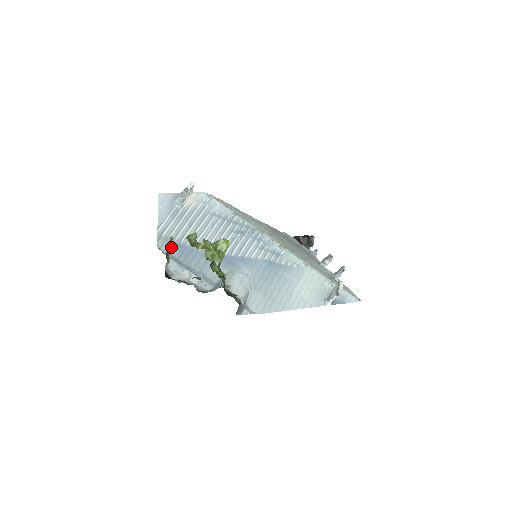
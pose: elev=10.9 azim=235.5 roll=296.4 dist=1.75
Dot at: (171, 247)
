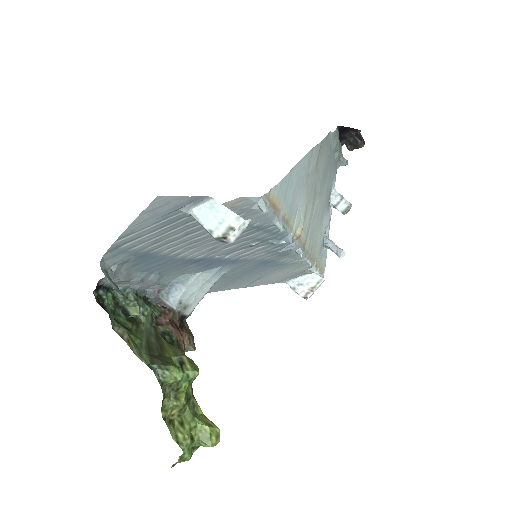
Dot at: (128, 258)
